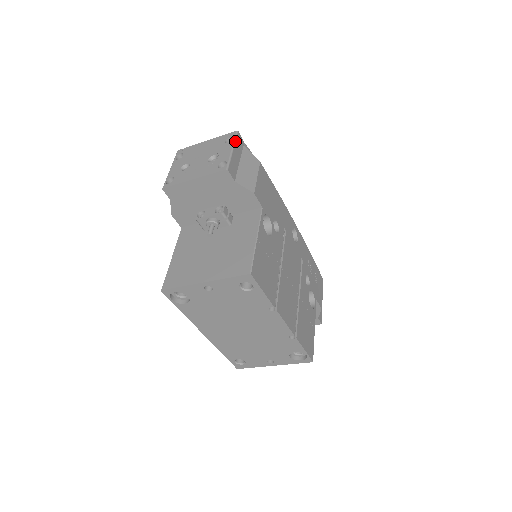
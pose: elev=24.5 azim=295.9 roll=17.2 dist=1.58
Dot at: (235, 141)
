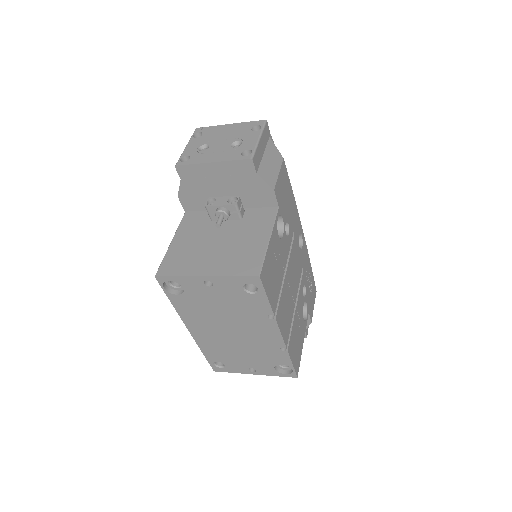
Dot at: (263, 130)
